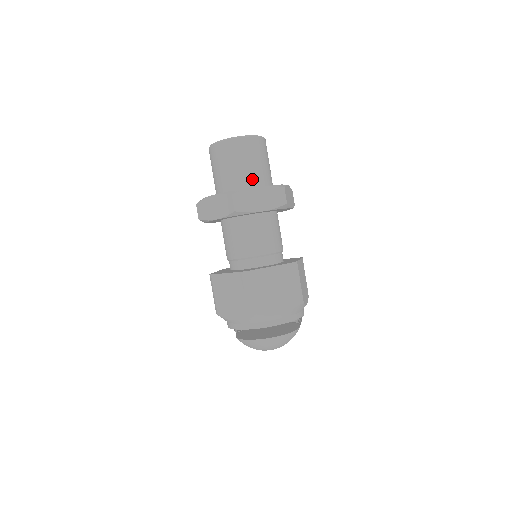
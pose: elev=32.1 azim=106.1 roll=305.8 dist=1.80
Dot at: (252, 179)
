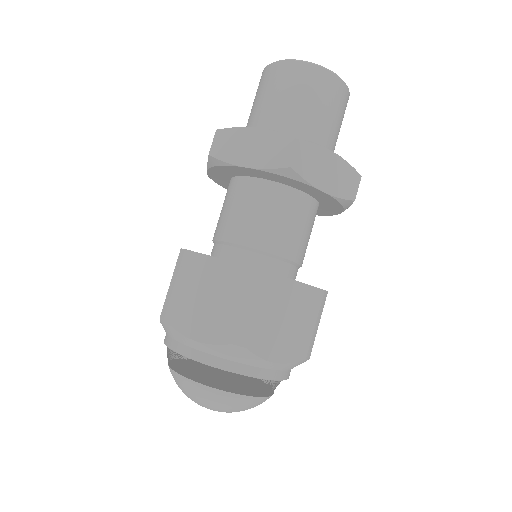
Dot at: (320, 140)
